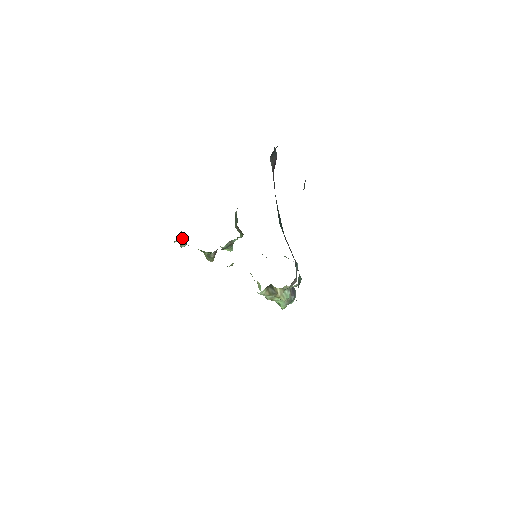
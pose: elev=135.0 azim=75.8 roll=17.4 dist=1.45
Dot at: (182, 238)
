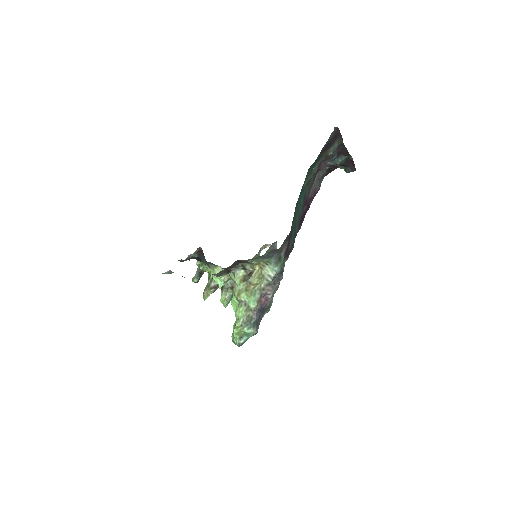
Dot at: (201, 273)
